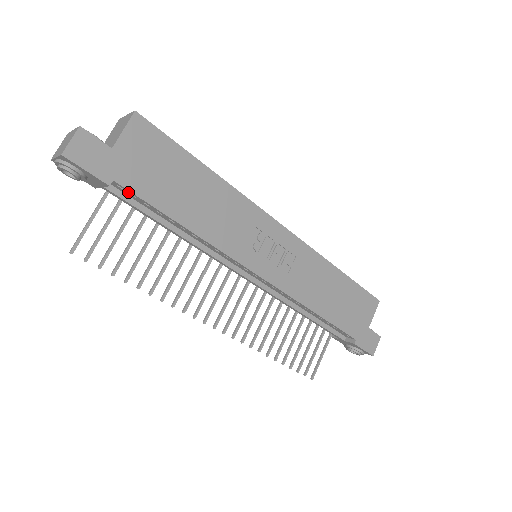
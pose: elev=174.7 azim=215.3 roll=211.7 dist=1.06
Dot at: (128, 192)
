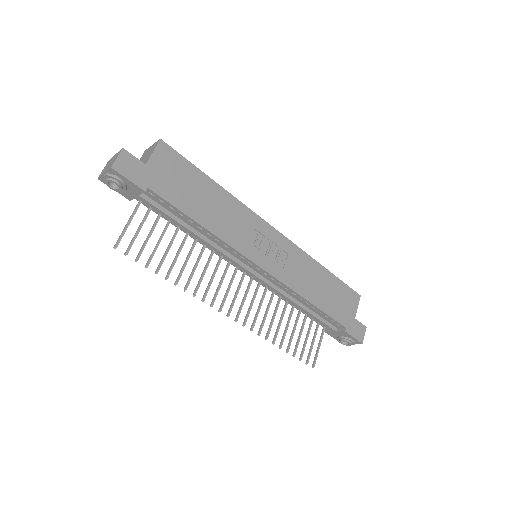
Dot at: (158, 198)
